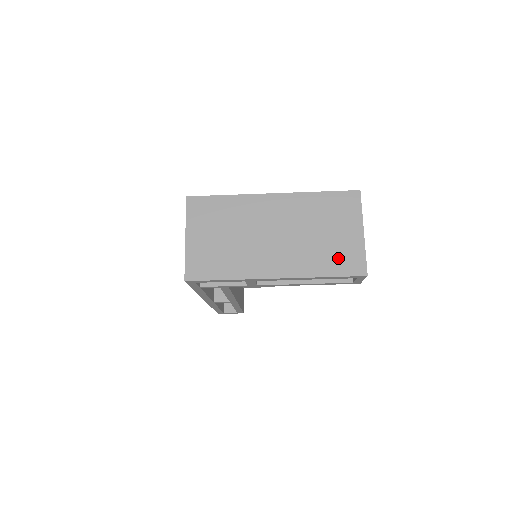
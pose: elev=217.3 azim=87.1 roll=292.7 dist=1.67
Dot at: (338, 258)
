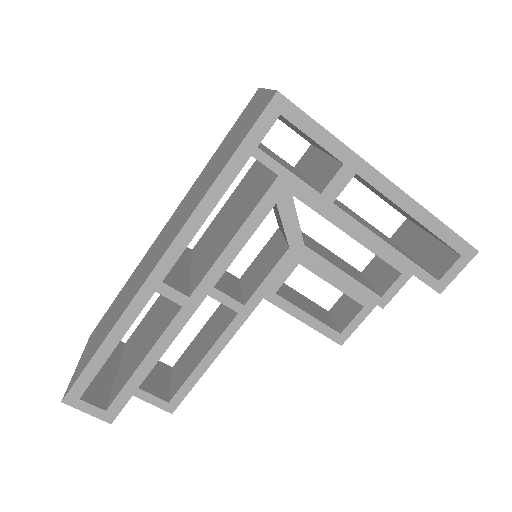
Dot at: occluded
